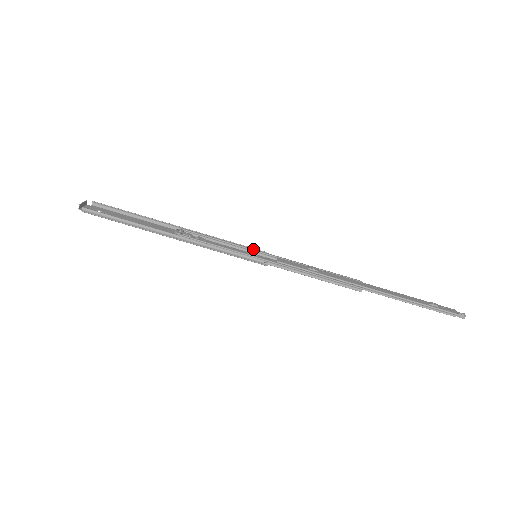
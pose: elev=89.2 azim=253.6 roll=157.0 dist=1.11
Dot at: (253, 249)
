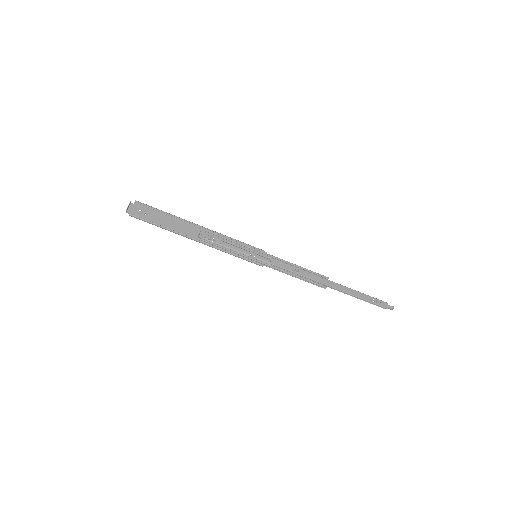
Dot at: (255, 249)
